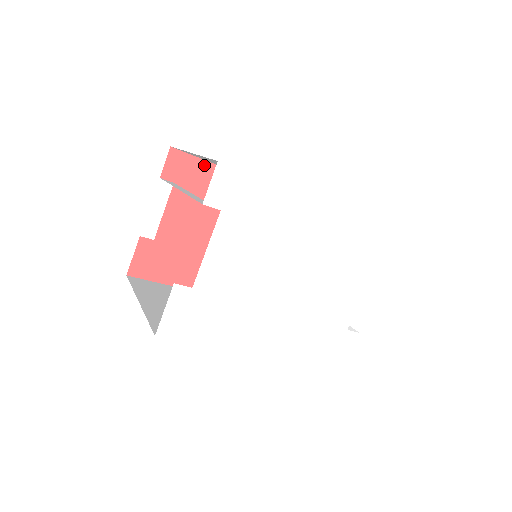
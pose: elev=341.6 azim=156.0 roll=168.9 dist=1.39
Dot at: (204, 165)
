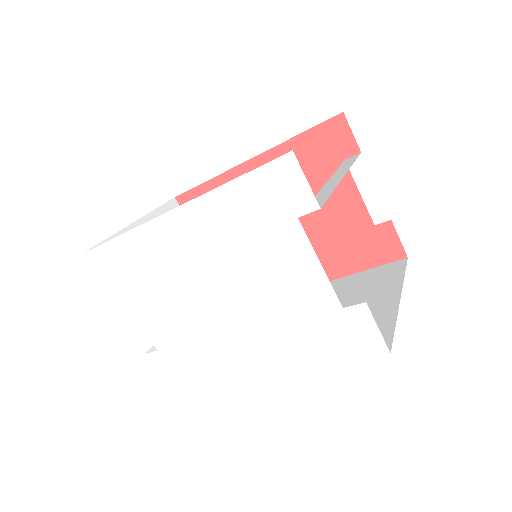
Dot at: (206, 187)
